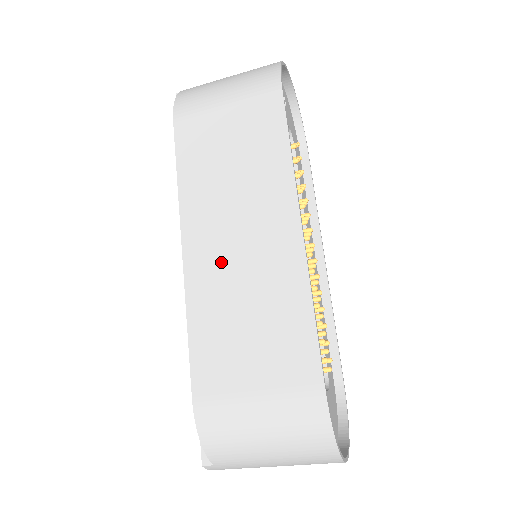
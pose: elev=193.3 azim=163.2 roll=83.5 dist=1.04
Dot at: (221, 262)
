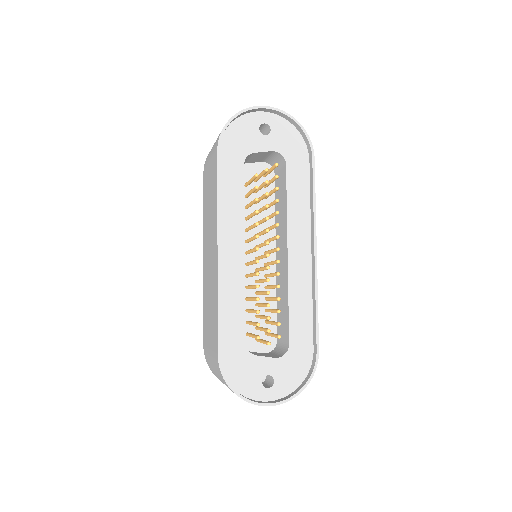
Dot at: (207, 269)
